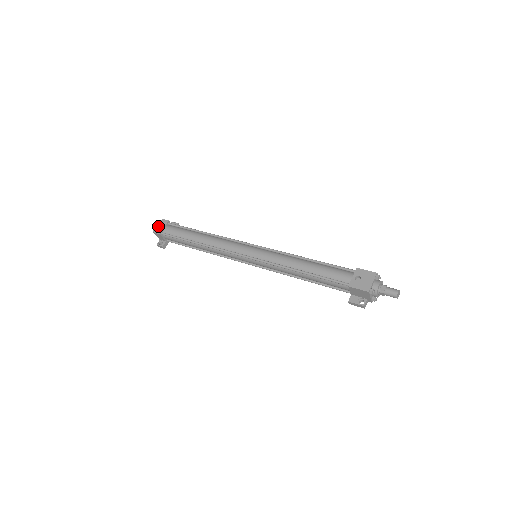
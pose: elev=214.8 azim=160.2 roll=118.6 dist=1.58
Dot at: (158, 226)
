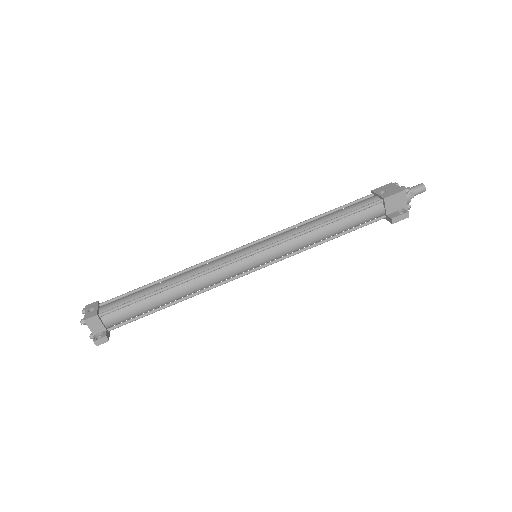
Dot at: (86, 312)
